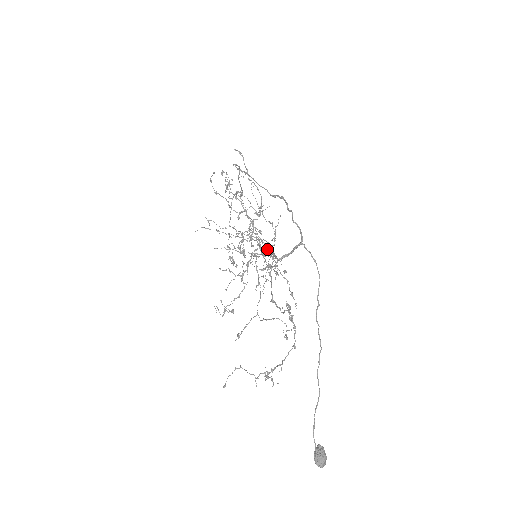
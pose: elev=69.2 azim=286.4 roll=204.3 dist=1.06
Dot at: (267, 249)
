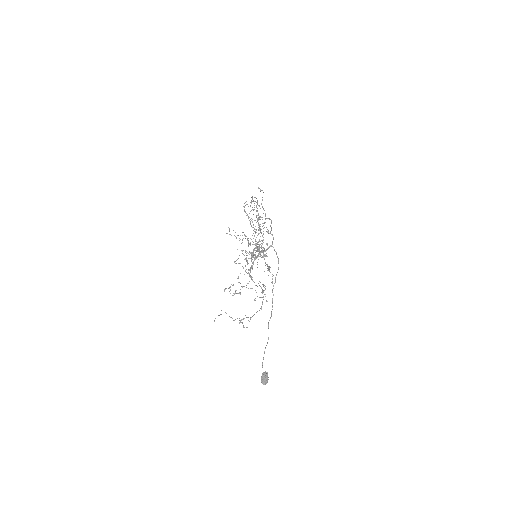
Dot at: (259, 250)
